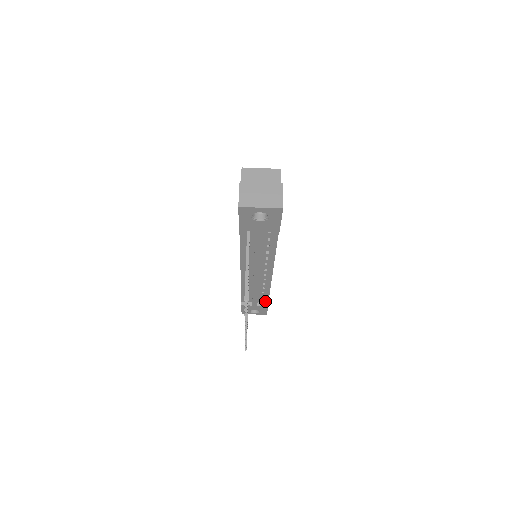
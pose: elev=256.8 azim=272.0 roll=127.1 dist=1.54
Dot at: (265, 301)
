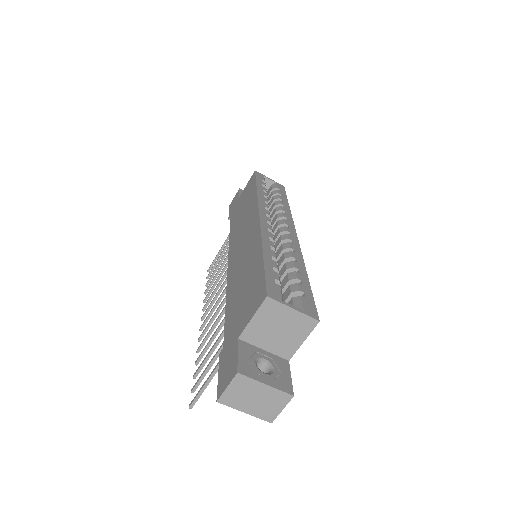
Dot at: occluded
